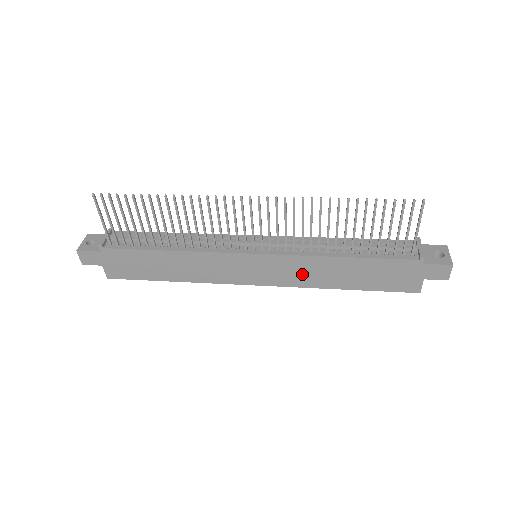
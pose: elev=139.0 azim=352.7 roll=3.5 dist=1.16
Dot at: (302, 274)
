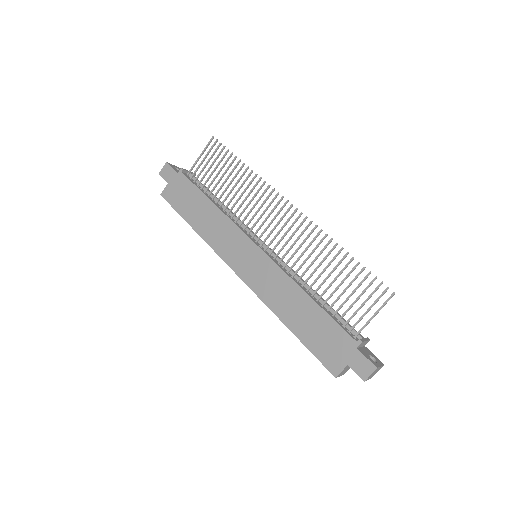
Dot at: (272, 289)
